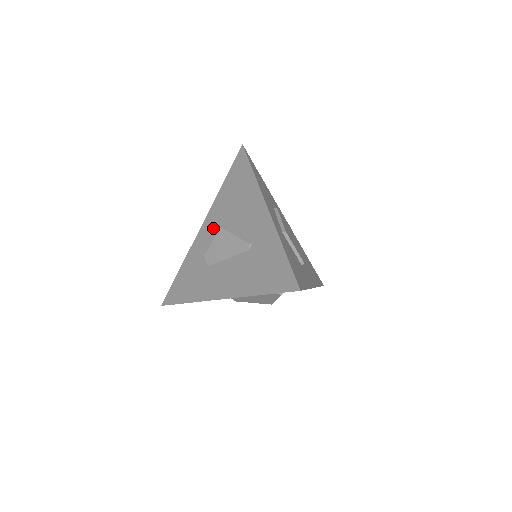
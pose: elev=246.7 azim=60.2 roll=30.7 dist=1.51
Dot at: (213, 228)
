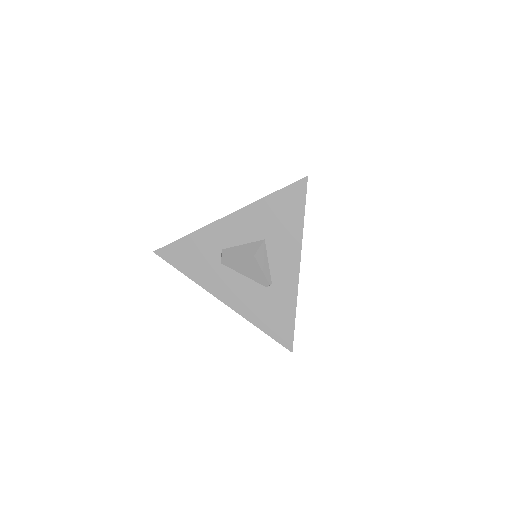
Dot at: (239, 232)
